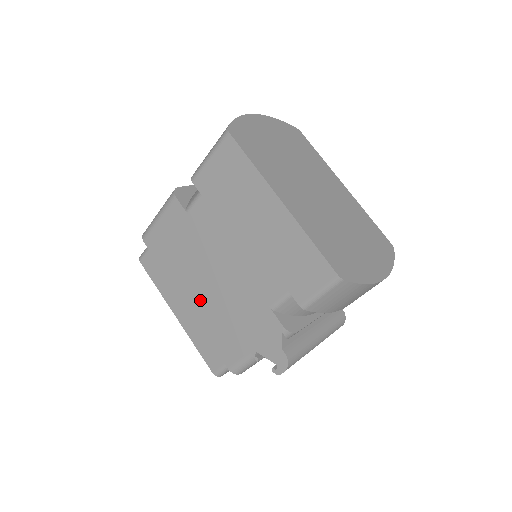
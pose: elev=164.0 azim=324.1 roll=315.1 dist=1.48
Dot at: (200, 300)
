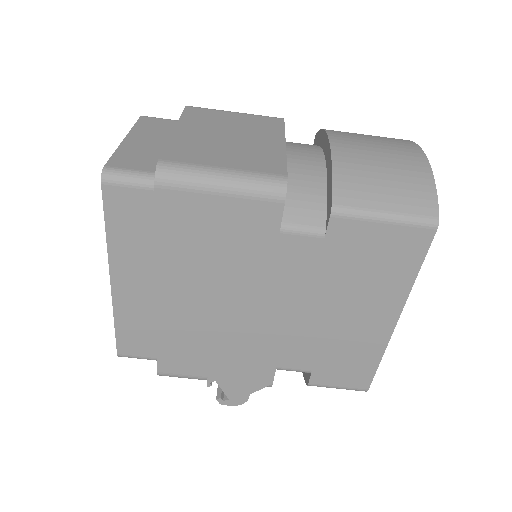
Dot at: (189, 309)
